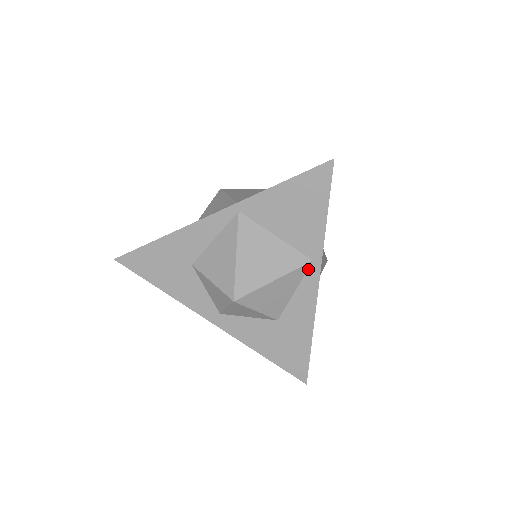
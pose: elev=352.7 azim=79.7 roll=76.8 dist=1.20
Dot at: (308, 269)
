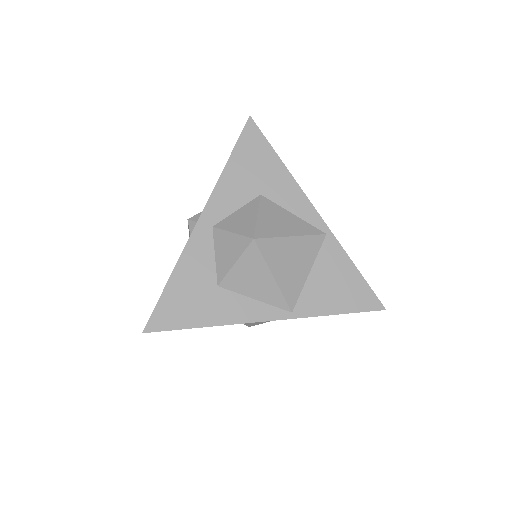
Dot at: occluded
